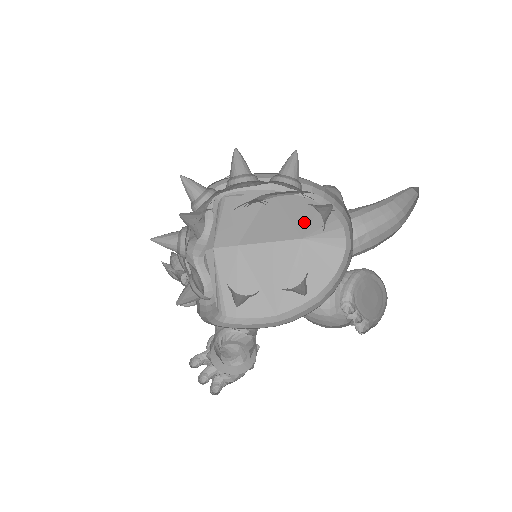
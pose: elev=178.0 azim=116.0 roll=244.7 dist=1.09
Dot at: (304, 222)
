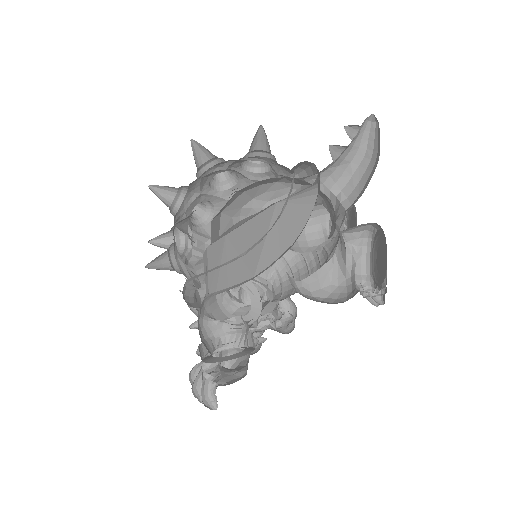
Dot at: occluded
